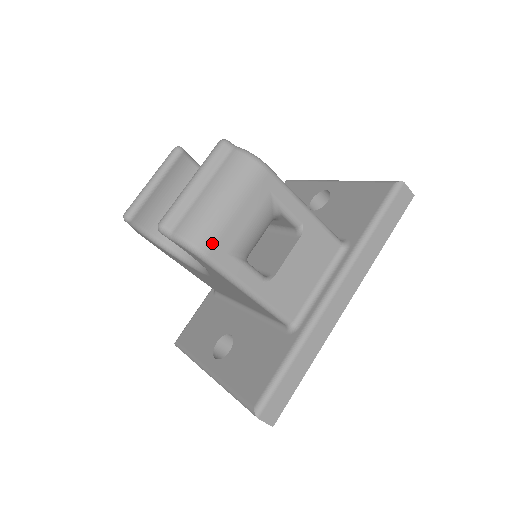
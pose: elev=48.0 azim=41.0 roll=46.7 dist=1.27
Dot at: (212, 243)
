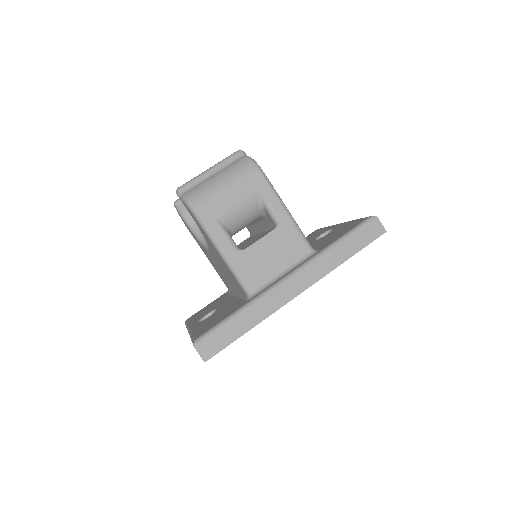
Dot at: (203, 205)
